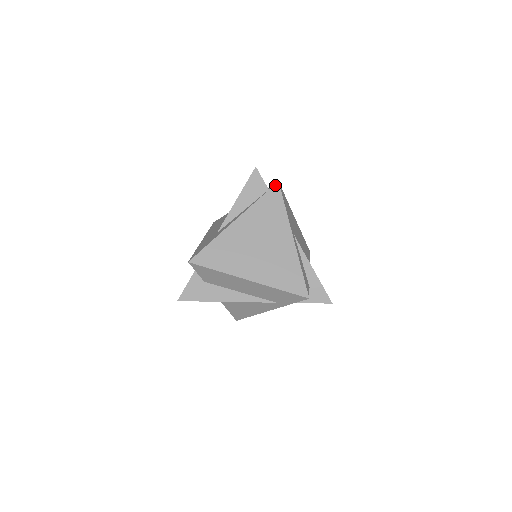
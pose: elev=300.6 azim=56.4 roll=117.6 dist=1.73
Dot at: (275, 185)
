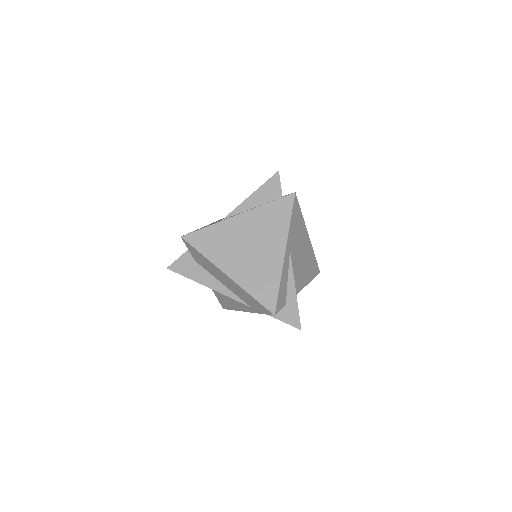
Dot at: (290, 195)
